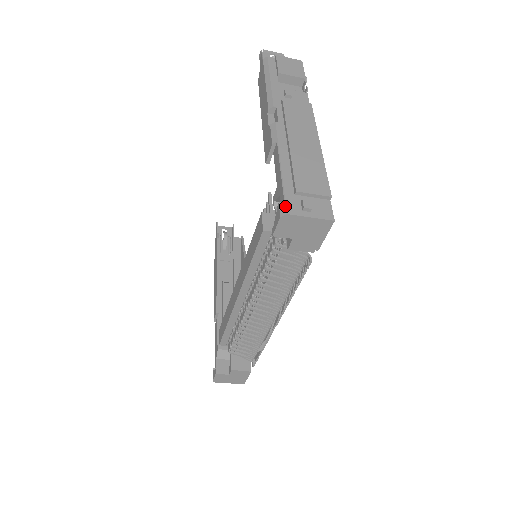
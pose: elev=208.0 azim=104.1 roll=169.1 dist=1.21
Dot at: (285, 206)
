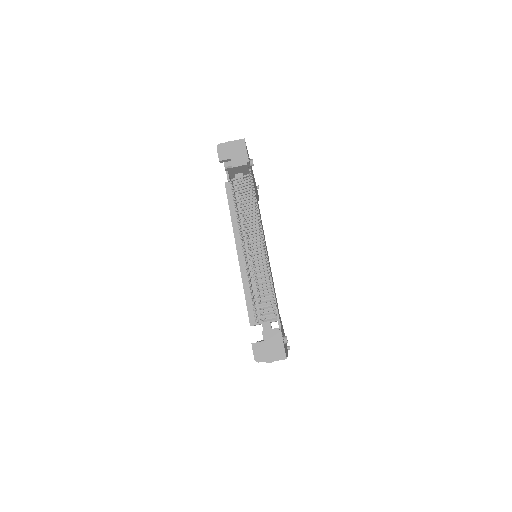
Dot at: occluded
